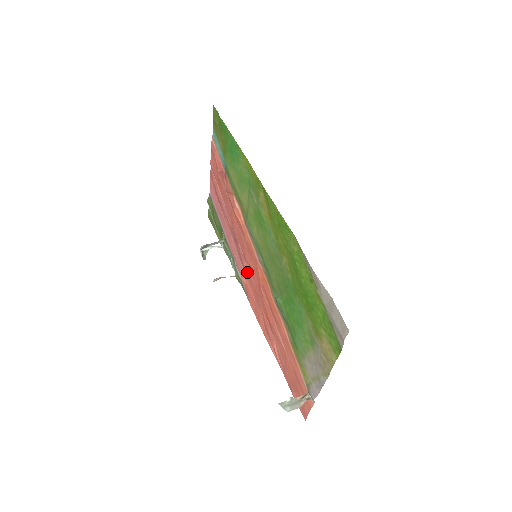
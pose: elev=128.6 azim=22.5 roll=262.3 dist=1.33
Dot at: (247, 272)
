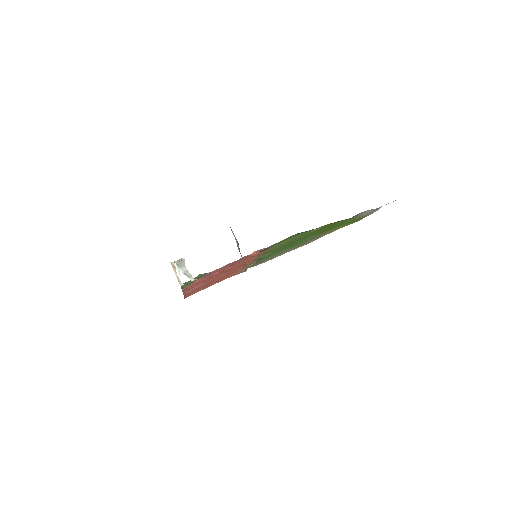
Dot at: (216, 273)
